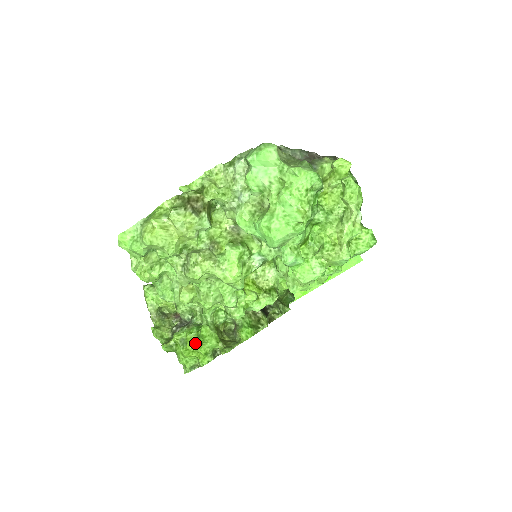
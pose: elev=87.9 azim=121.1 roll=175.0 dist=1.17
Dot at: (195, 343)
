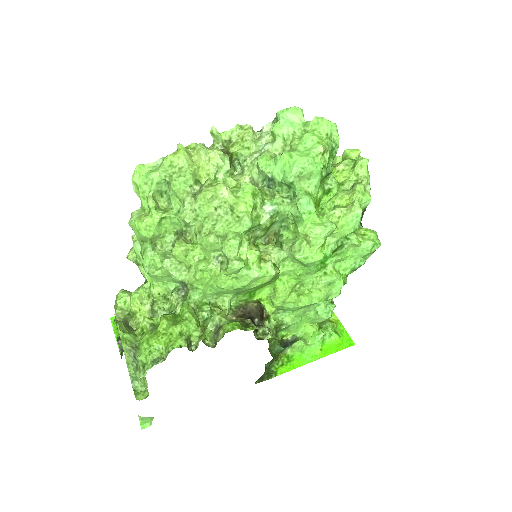
Dot at: (170, 322)
